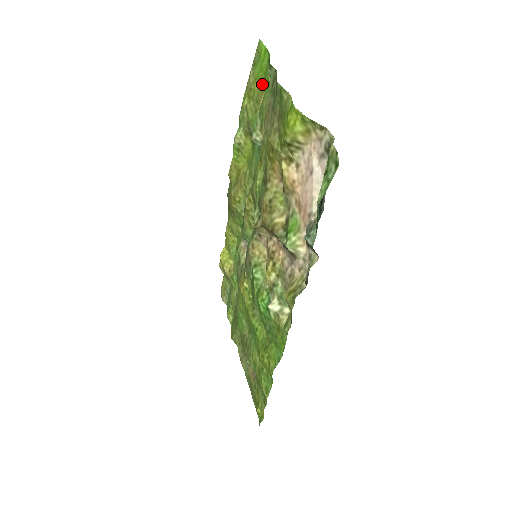
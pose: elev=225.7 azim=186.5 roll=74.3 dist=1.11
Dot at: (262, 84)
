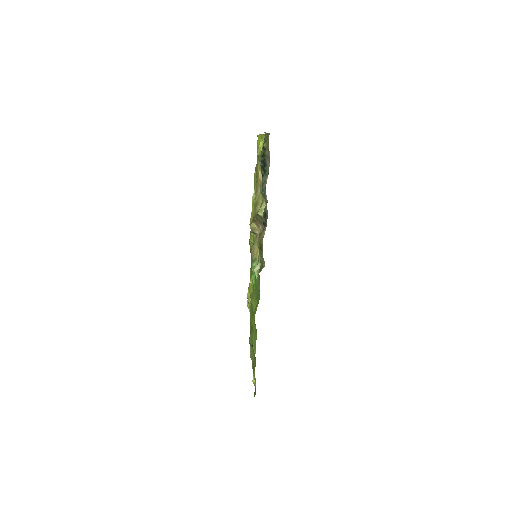
Dot at: occluded
